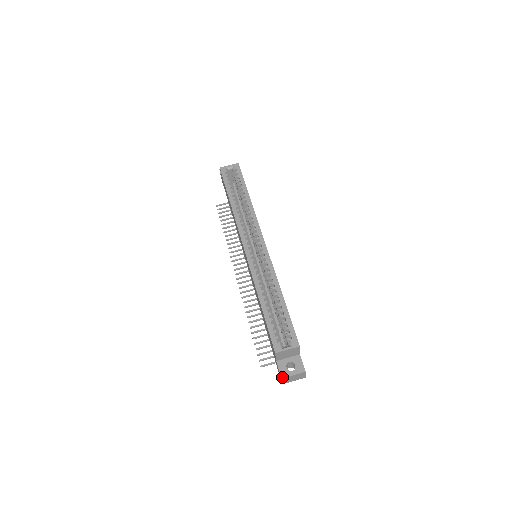
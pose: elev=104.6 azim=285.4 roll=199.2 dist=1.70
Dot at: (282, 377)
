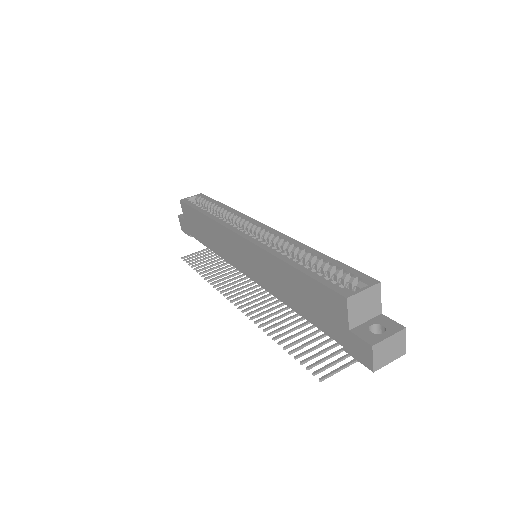
Dot at: (372, 344)
